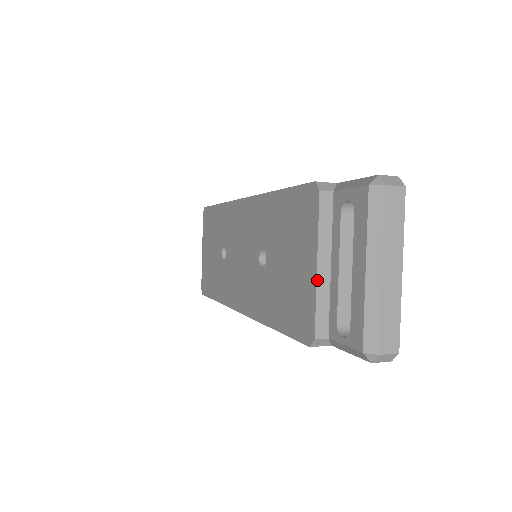
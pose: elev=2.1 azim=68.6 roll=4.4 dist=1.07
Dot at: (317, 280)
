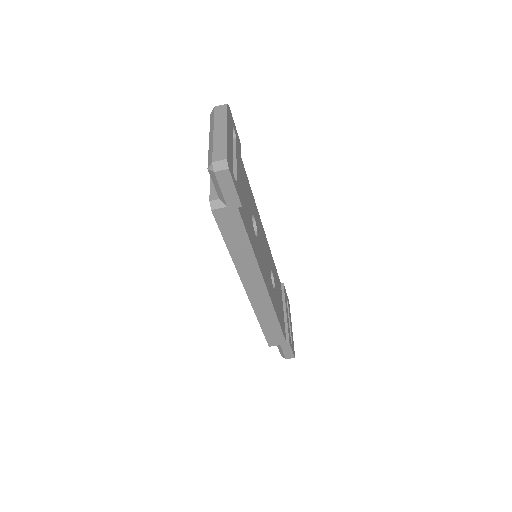
Dot at: occluded
